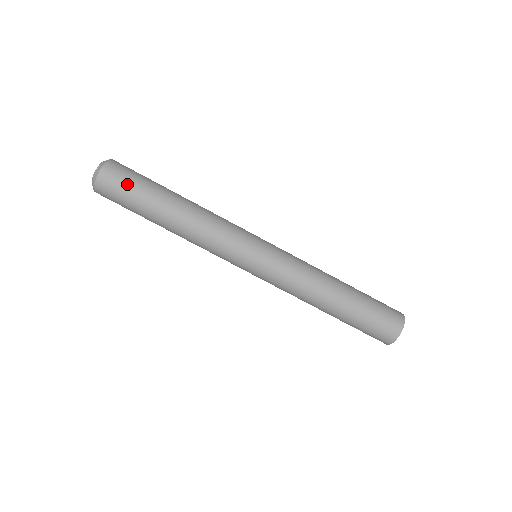
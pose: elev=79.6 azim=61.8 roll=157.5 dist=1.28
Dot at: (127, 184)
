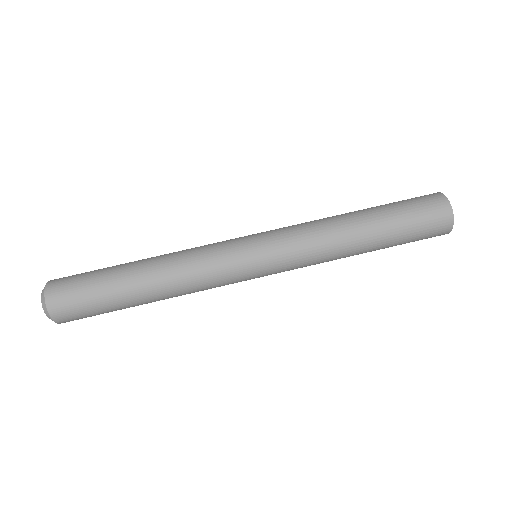
Dot at: (80, 290)
